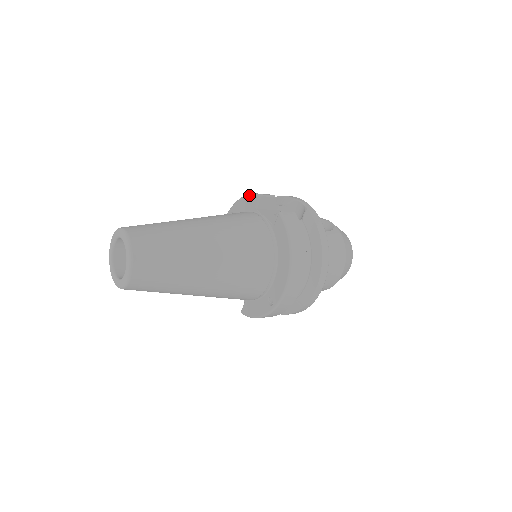
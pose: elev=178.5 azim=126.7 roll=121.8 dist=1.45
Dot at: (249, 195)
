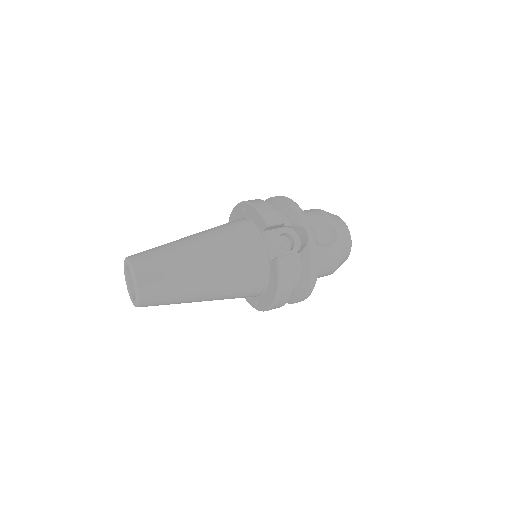
Dot at: (259, 214)
